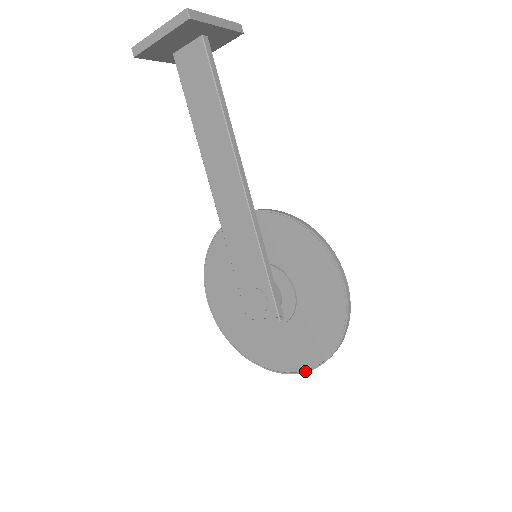
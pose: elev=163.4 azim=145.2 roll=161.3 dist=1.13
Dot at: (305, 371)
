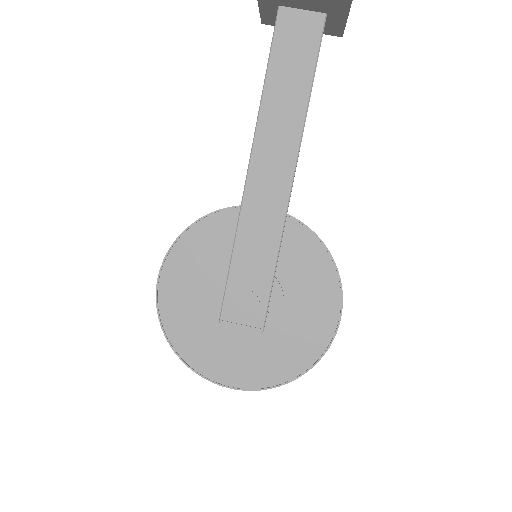
Dot at: (251, 389)
